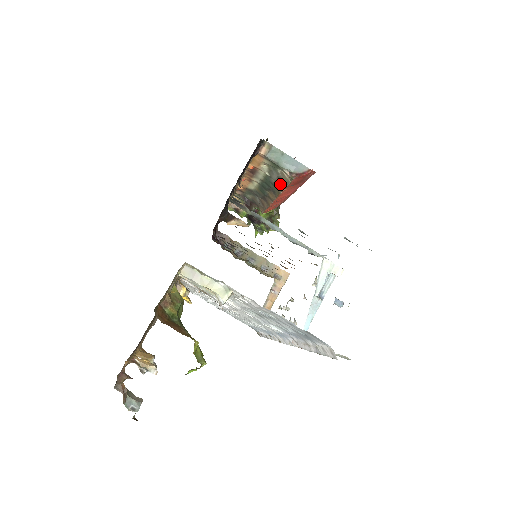
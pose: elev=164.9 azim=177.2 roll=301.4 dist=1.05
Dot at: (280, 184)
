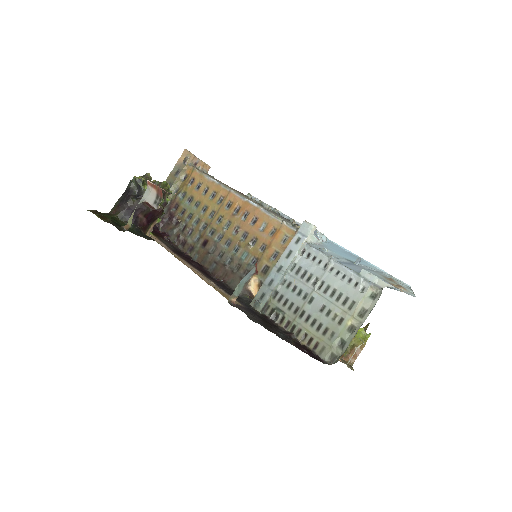
Dot at: occluded
